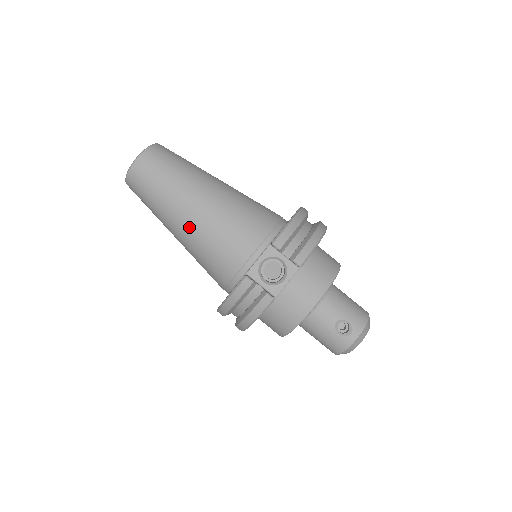
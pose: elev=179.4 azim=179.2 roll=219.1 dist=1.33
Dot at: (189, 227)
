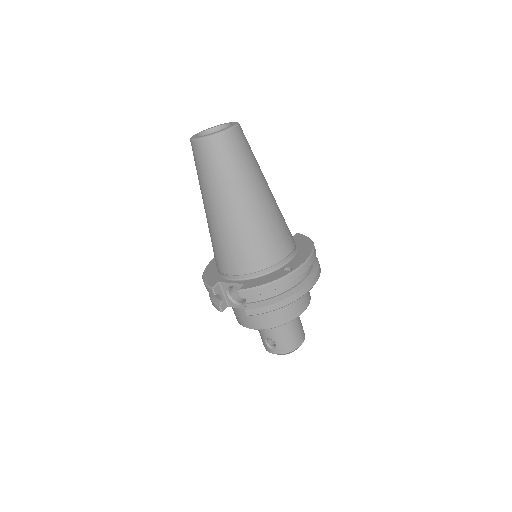
Dot at: (208, 218)
